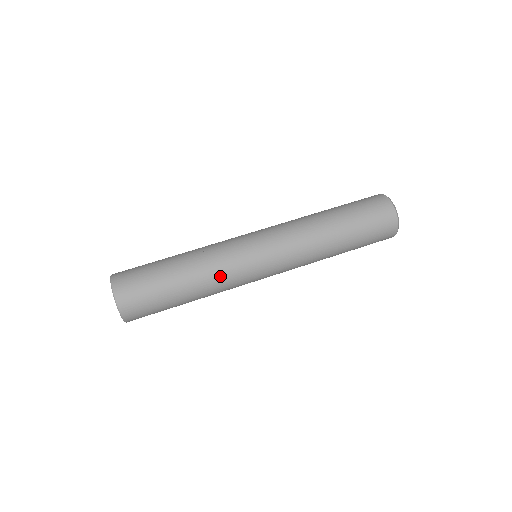
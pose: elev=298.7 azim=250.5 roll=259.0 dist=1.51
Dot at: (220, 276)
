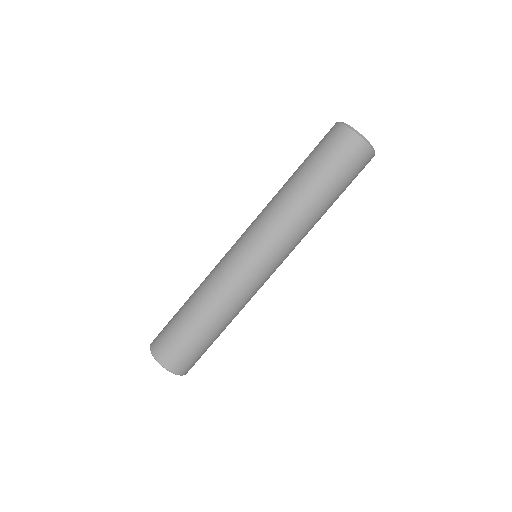
Dot at: (239, 302)
